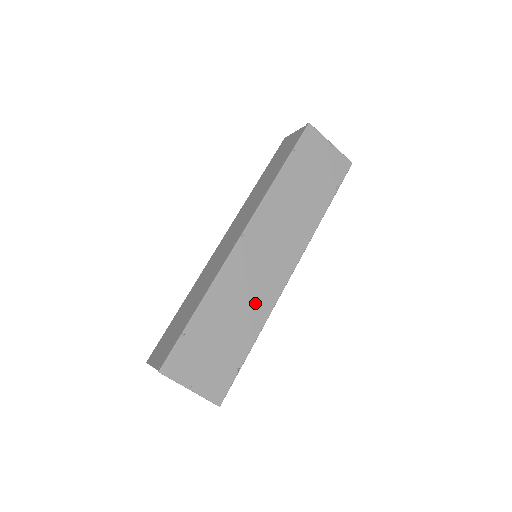
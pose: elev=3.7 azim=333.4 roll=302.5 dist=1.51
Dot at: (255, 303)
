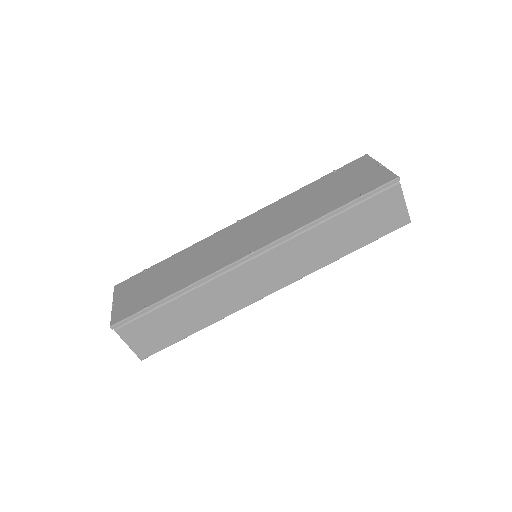
Dot at: (203, 266)
